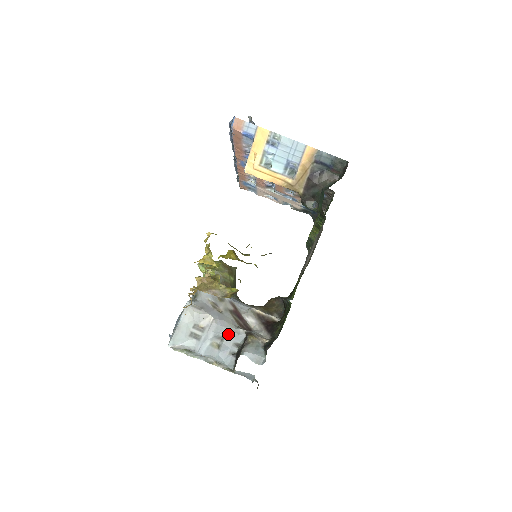
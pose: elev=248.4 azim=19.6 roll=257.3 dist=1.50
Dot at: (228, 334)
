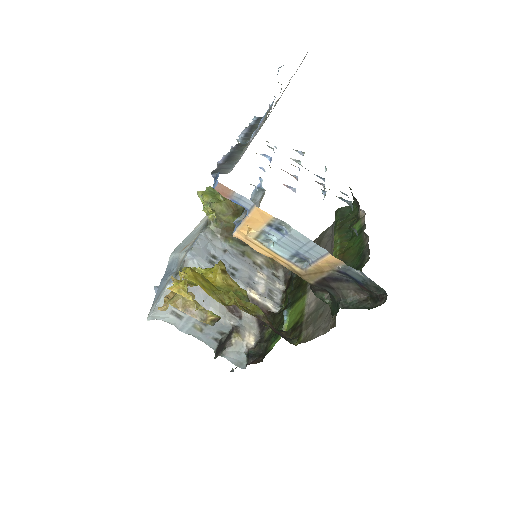
Dot at: occluded
